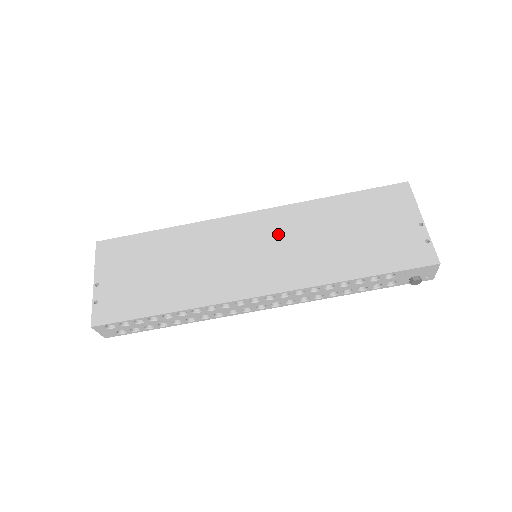
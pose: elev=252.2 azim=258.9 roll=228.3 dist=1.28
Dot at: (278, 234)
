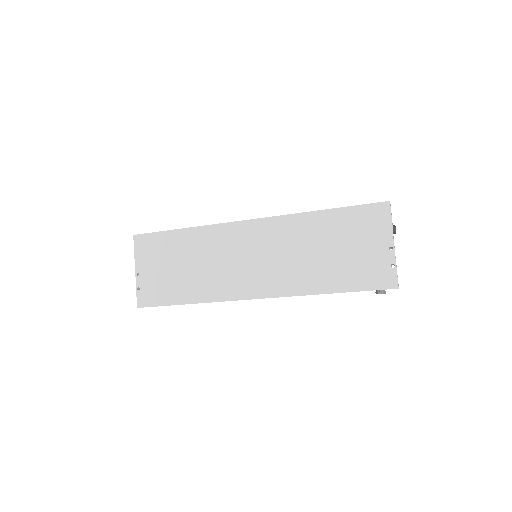
Dot at: (272, 244)
